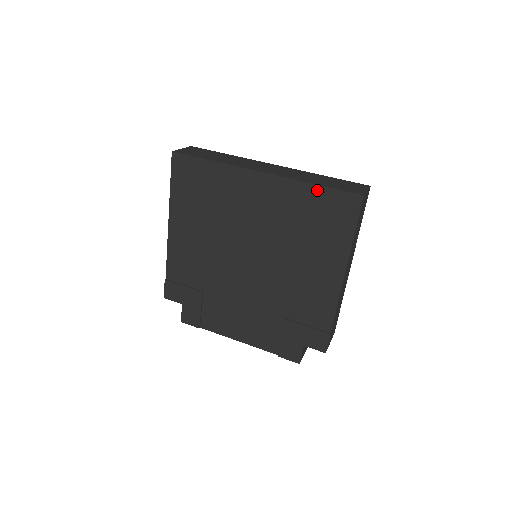
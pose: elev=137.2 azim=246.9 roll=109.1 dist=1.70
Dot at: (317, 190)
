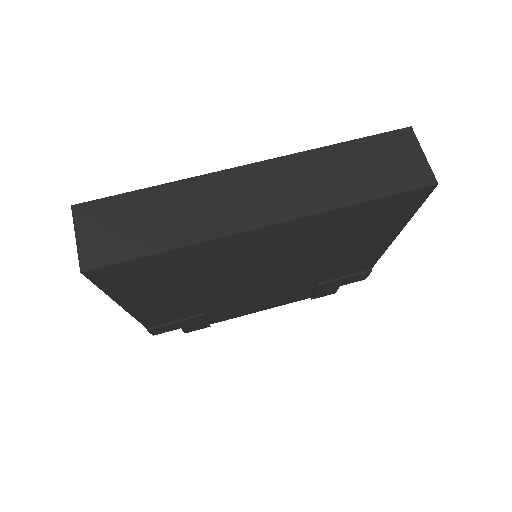
Dot at: (364, 206)
